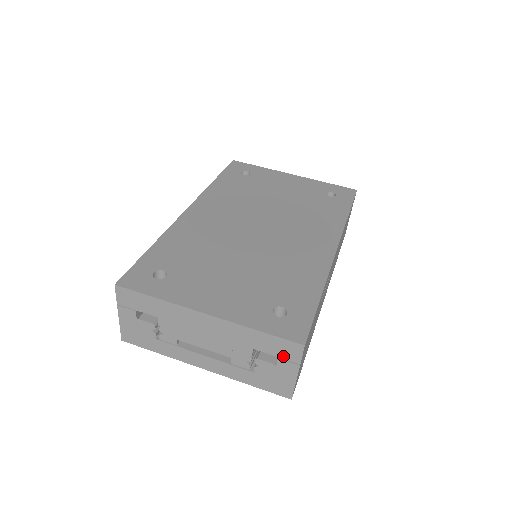
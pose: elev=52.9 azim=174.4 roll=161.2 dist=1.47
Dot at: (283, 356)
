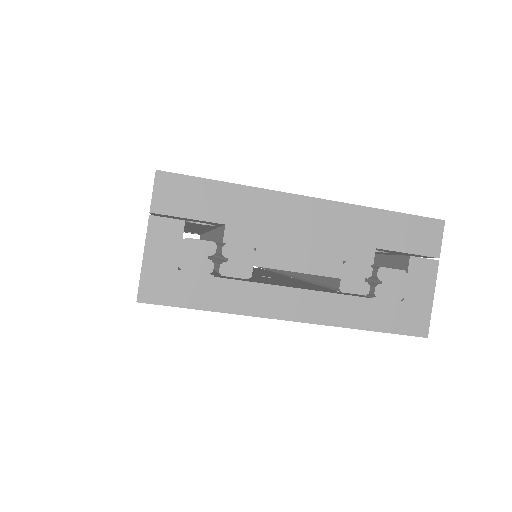
Dot at: (417, 249)
